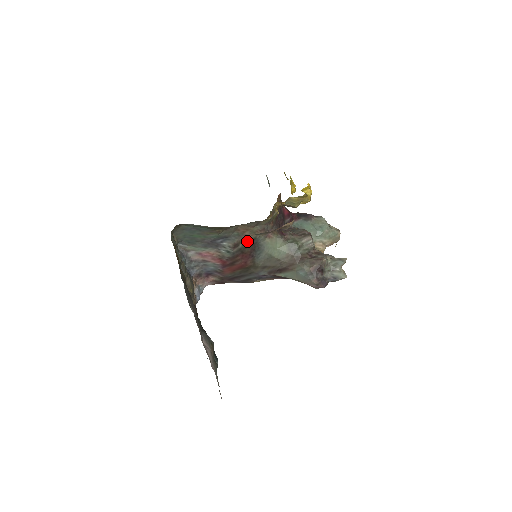
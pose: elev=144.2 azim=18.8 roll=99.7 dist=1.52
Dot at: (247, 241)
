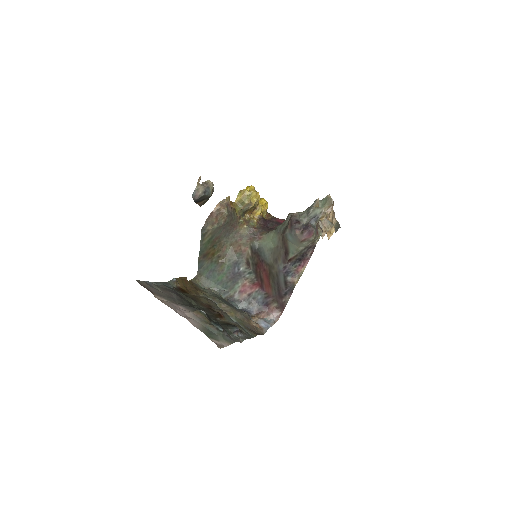
Dot at: (250, 254)
